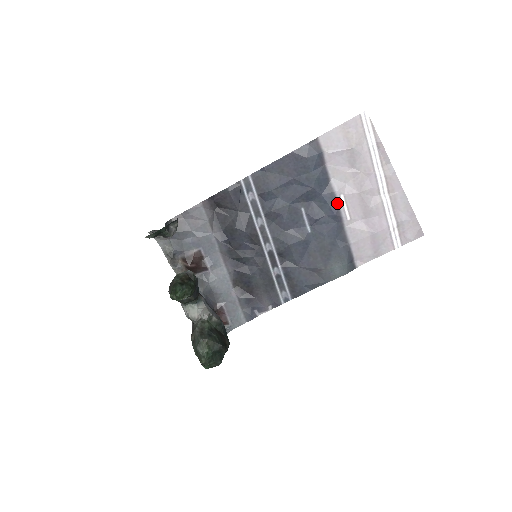
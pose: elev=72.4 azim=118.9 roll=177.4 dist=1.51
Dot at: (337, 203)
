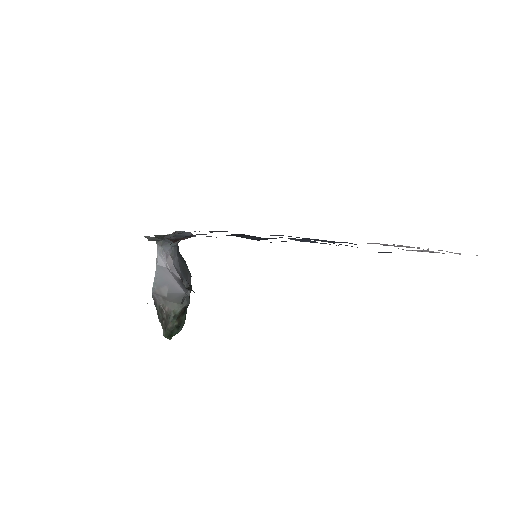
Dot at: occluded
